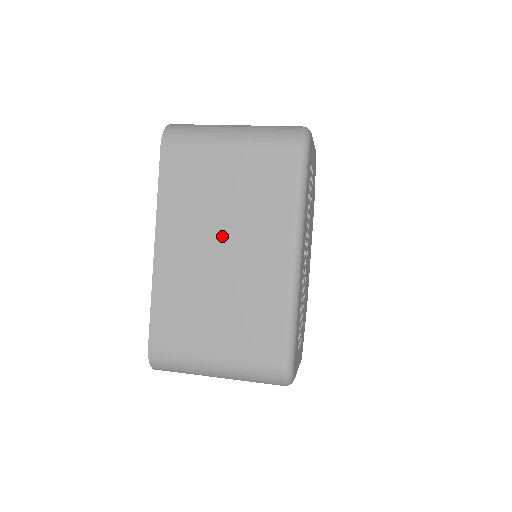
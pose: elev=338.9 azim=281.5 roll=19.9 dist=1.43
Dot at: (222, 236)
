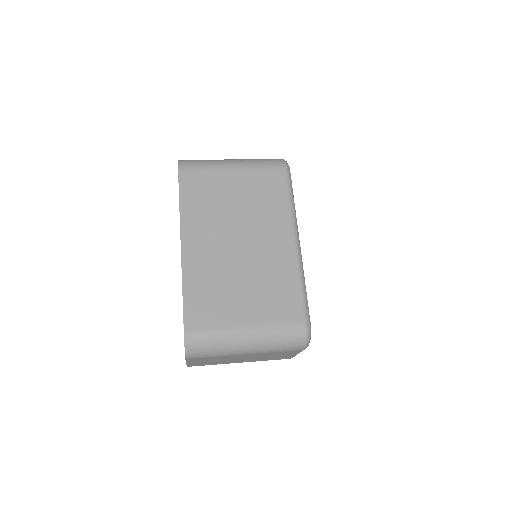
Dot at: (238, 230)
